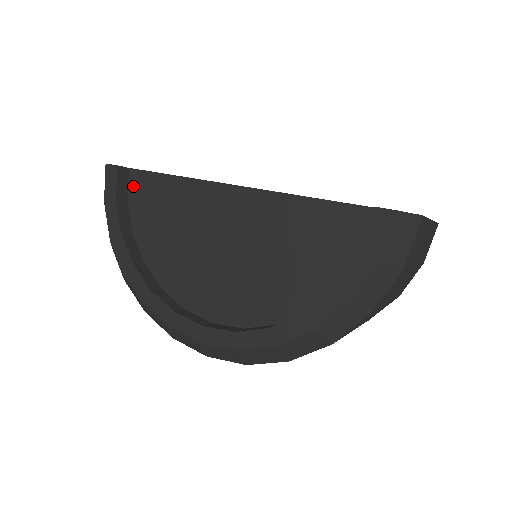
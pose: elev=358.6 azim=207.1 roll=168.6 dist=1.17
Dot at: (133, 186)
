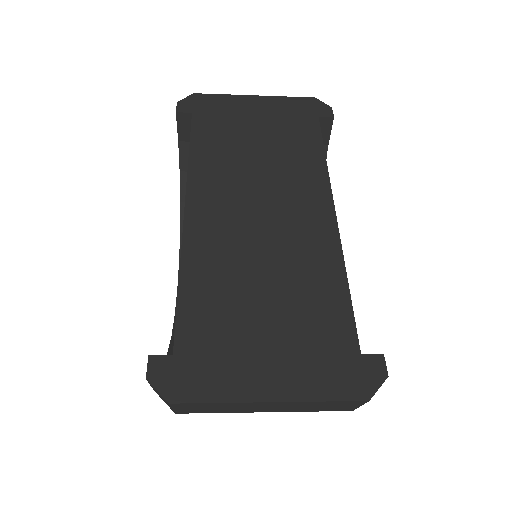
Dot at: occluded
